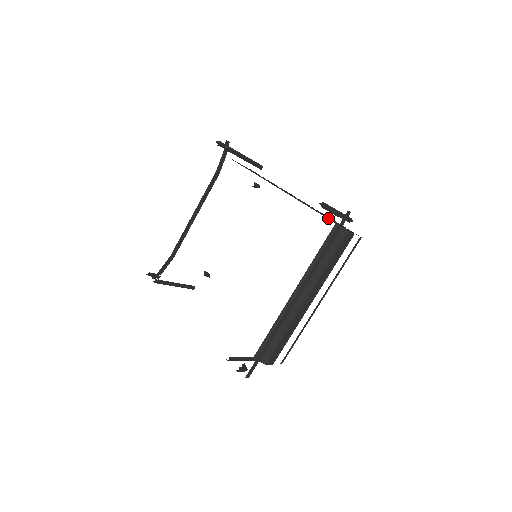
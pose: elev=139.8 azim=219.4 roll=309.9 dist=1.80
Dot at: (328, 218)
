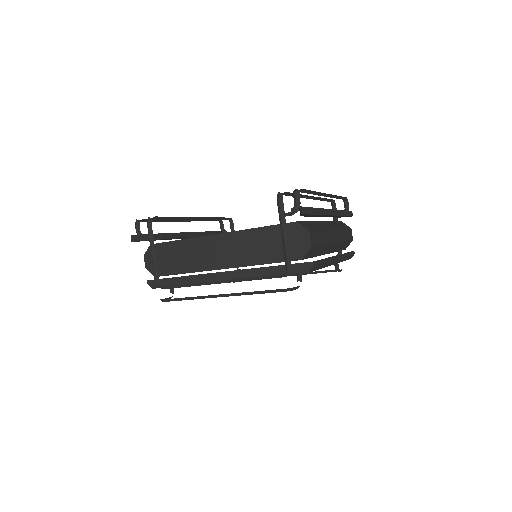
Dot at: occluded
